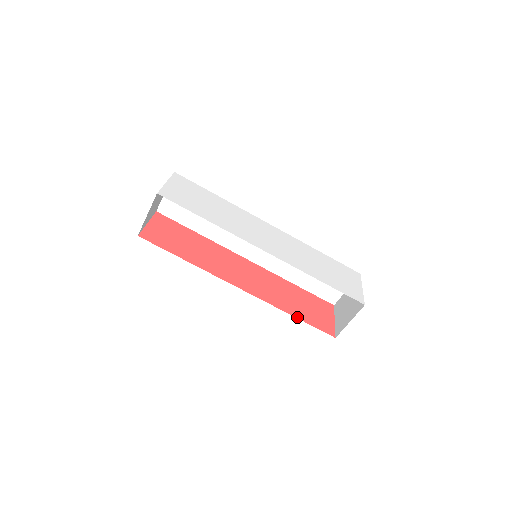
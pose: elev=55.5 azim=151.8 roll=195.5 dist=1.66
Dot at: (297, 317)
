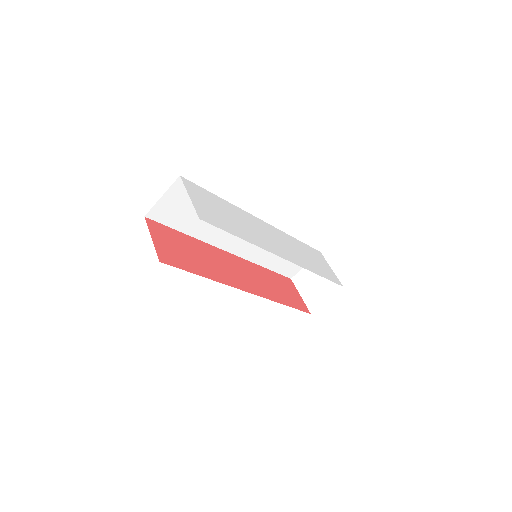
Dot at: (287, 305)
